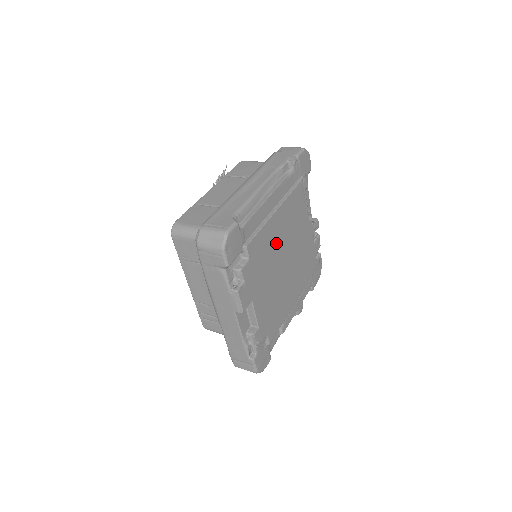
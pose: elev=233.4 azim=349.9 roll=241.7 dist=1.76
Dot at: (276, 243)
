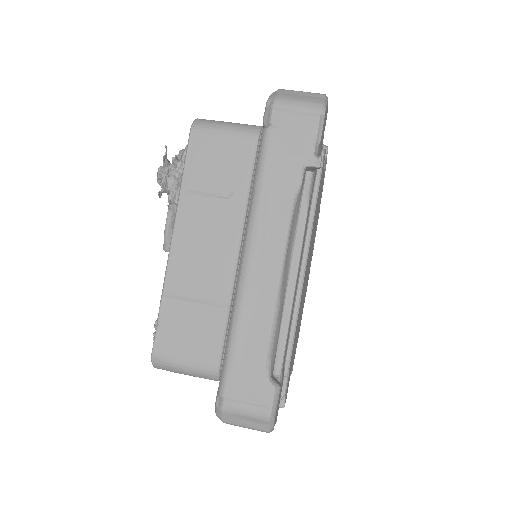
Dot at: occluded
